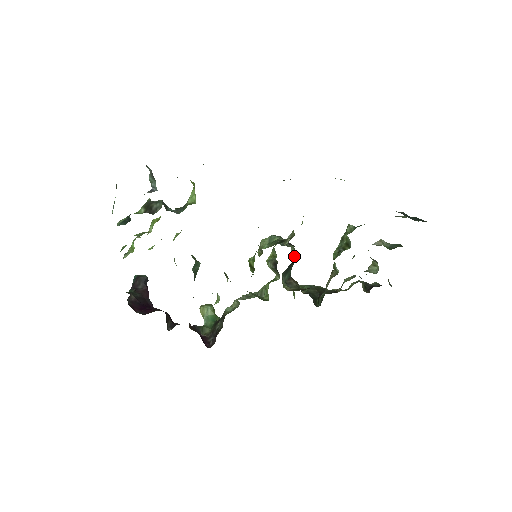
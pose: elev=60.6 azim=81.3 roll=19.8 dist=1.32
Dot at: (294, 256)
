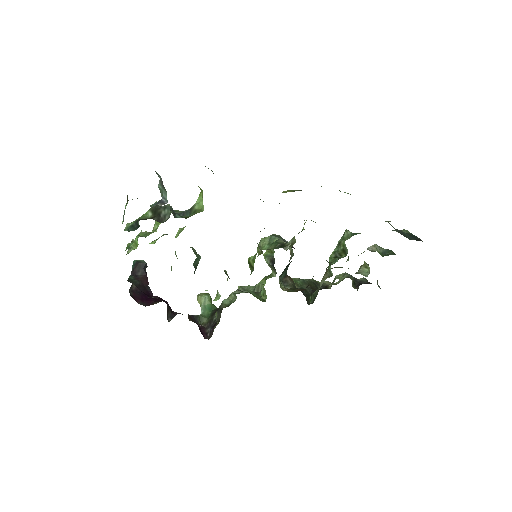
Dot at: (291, 255)
